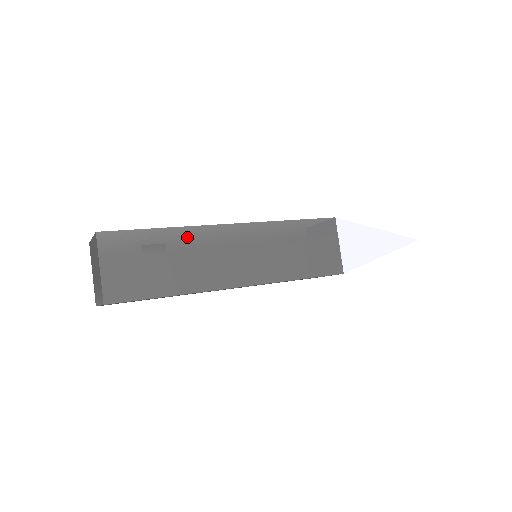
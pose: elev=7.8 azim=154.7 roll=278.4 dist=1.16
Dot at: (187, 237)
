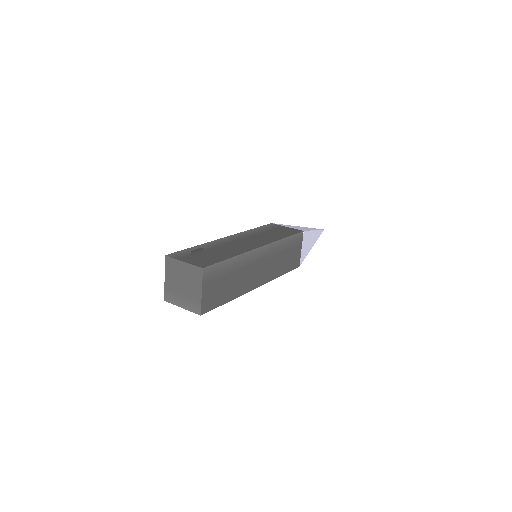
Dot at: (242, 261)
